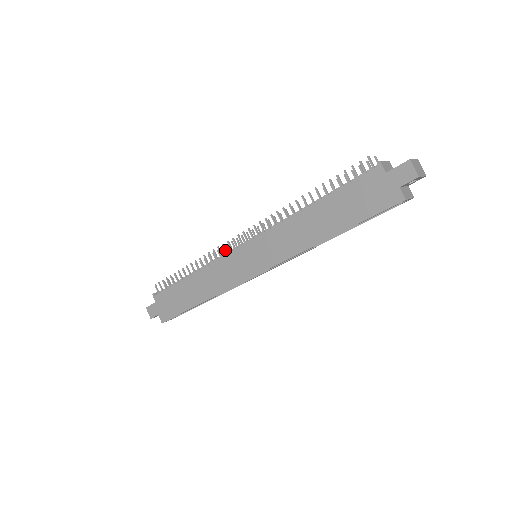
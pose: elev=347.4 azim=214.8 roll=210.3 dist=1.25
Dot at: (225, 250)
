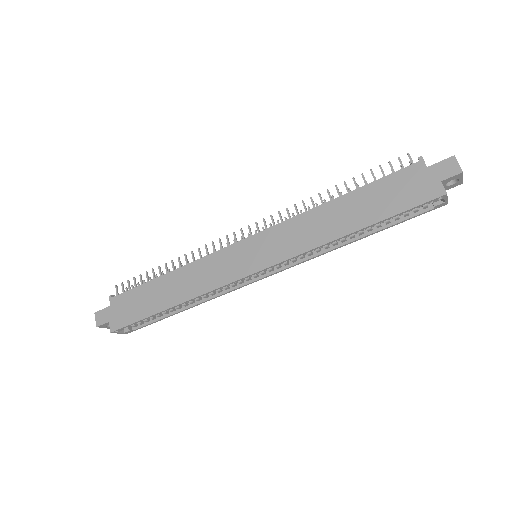
Dot at: (221, 245)
